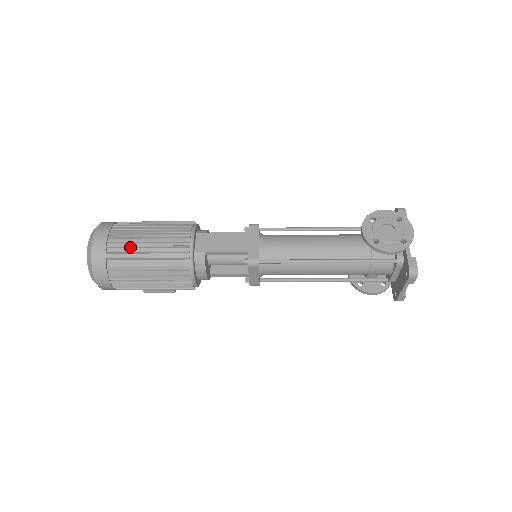
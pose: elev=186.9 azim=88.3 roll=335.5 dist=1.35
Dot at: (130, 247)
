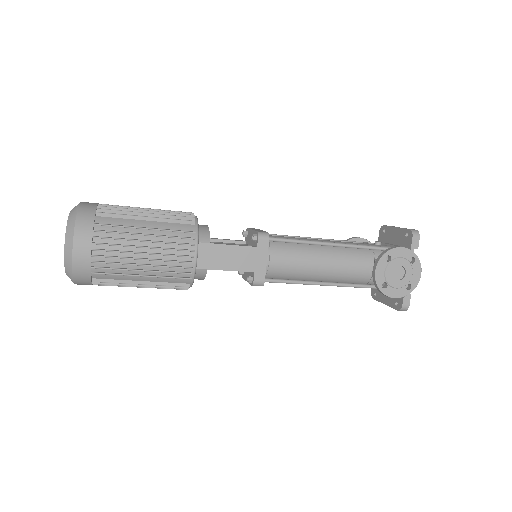
Dot at: (121, 264)
